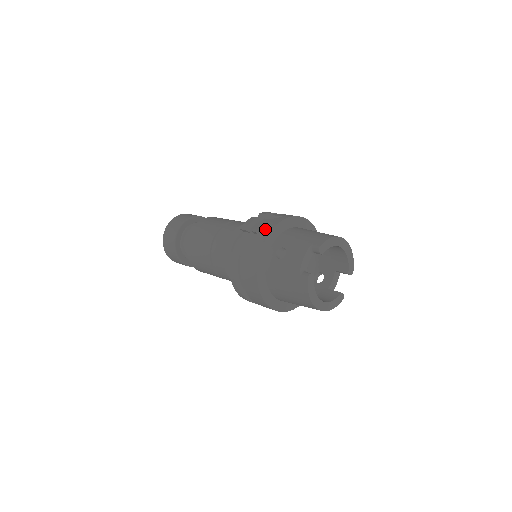
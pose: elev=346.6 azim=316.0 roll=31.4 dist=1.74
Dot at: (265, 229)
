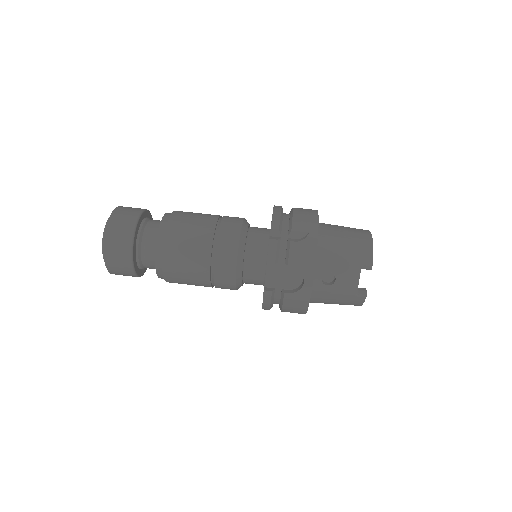
Dot at: (306, 261)
